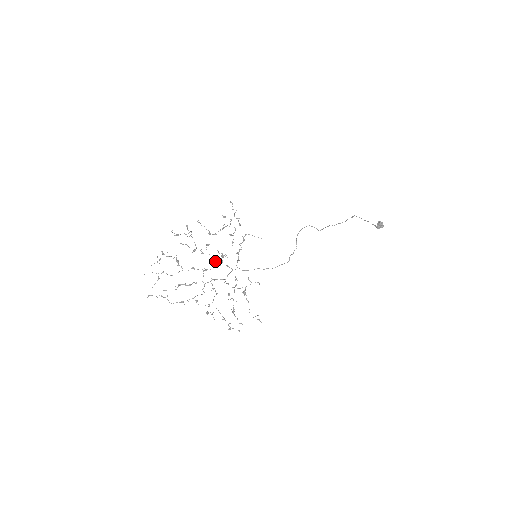
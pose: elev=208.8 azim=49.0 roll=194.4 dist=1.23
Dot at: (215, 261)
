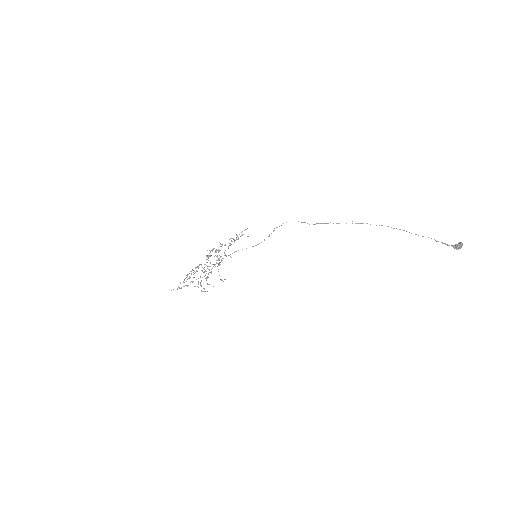
Dot at: occluded
